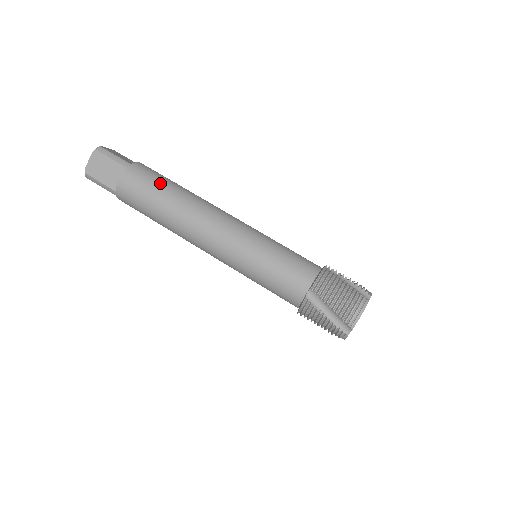
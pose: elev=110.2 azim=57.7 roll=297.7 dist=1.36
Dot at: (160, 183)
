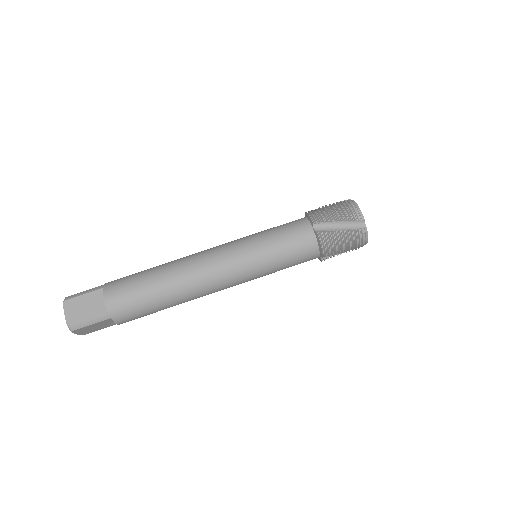
Dot at: (140, 273)
